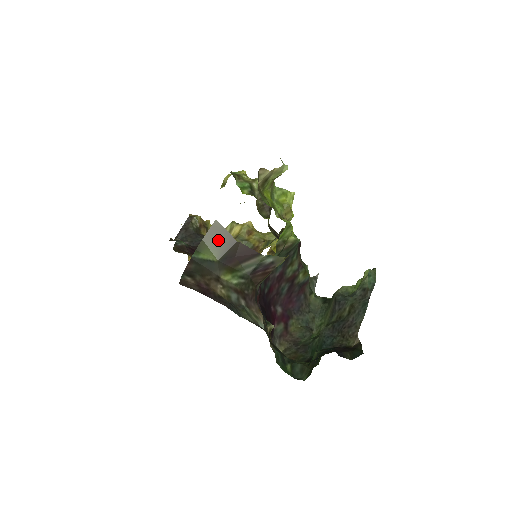
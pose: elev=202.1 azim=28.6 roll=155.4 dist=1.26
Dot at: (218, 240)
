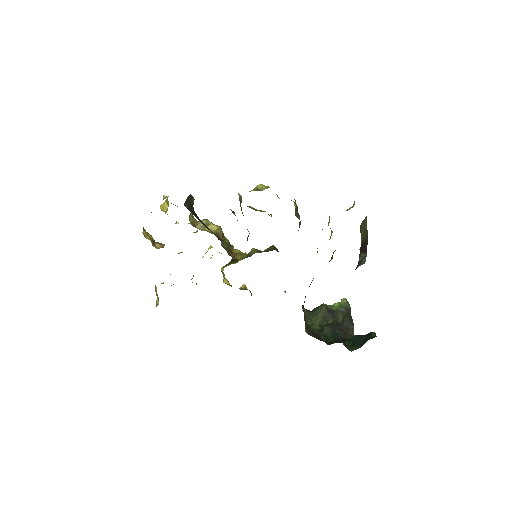
Dot at: (364, 230)
